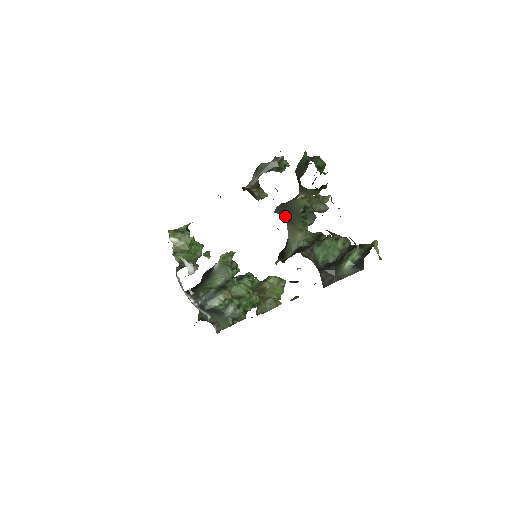
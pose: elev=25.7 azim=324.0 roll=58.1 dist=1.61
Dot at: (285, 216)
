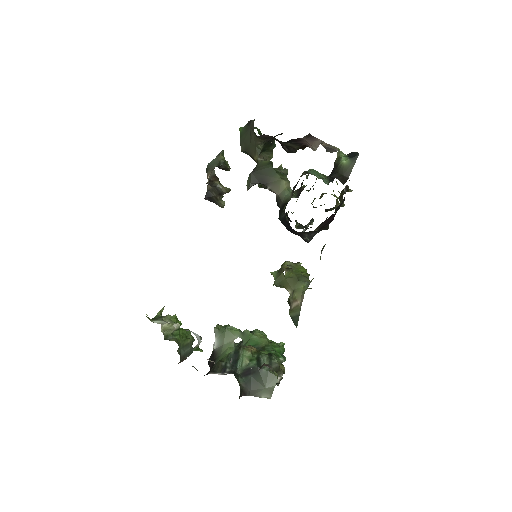
Dot at: (260, 182)
